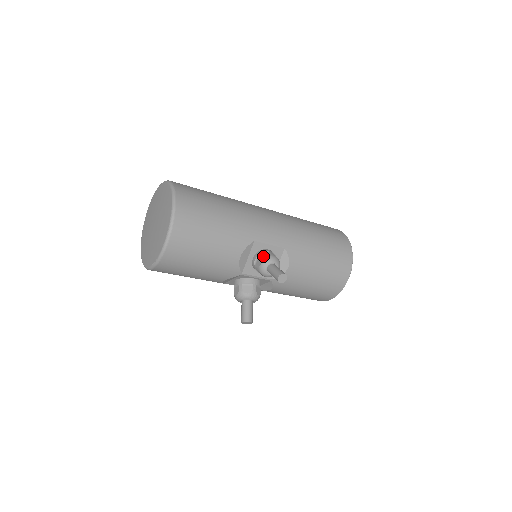
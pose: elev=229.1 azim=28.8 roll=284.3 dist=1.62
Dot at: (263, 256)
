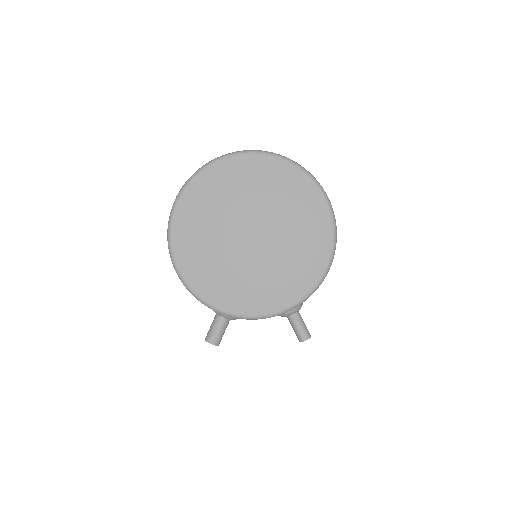
Dot at: occluded
